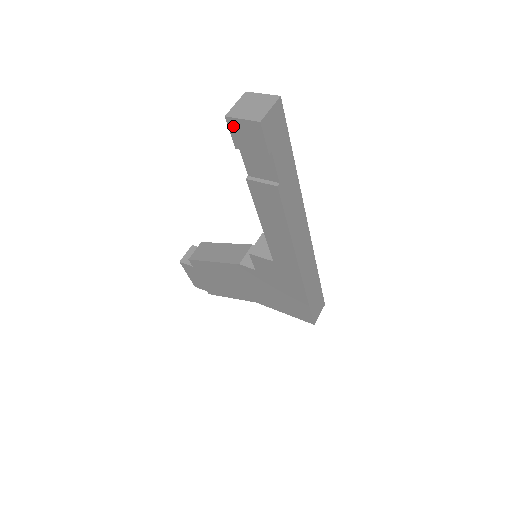
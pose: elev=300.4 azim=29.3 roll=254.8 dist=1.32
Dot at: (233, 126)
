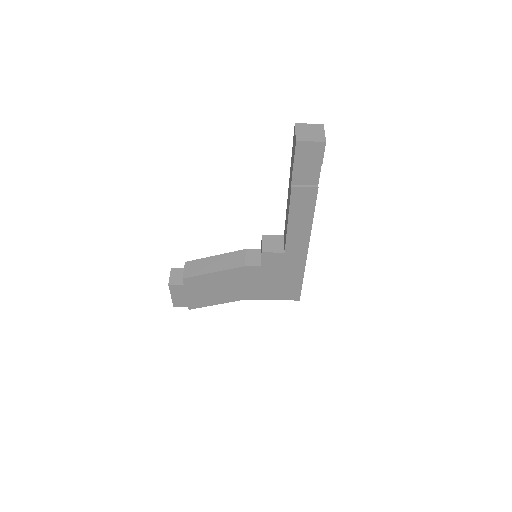
Dot at: (300, 147)
